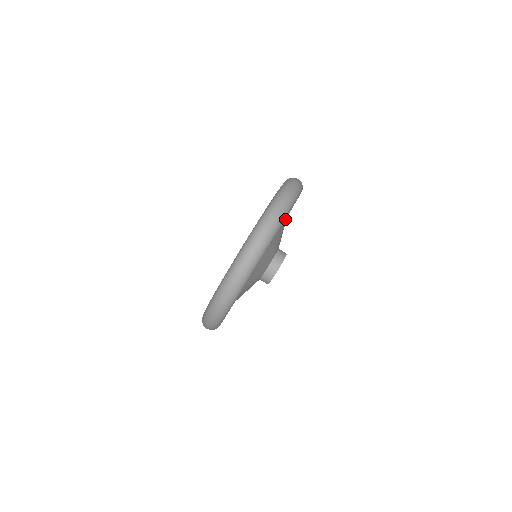
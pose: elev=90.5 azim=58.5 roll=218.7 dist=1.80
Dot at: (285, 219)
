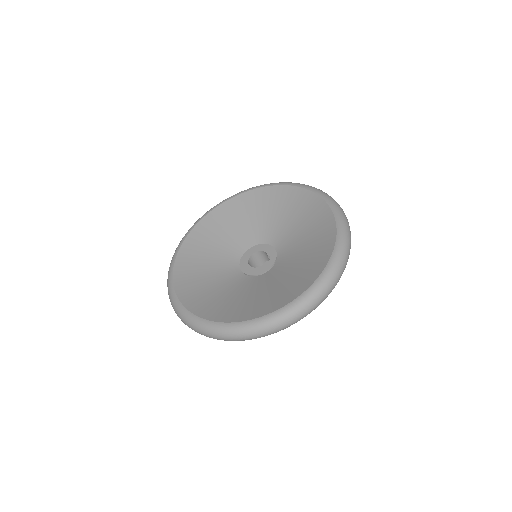
Dot at: occluded
